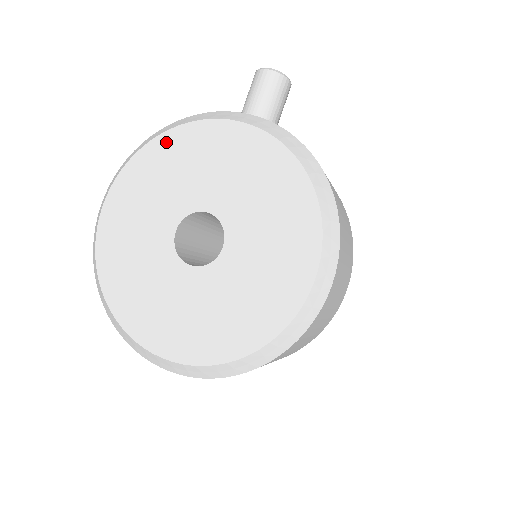
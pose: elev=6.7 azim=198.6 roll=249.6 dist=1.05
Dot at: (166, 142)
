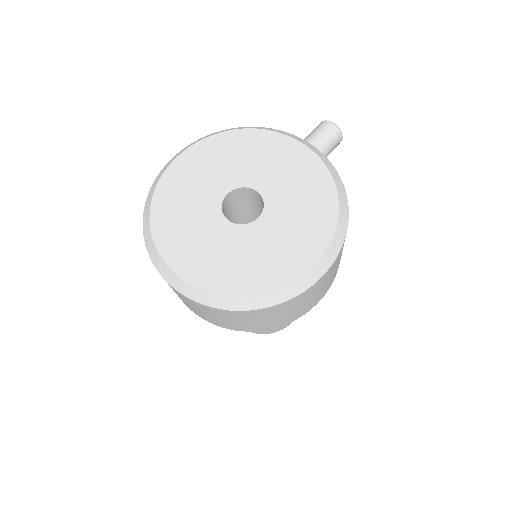
Dot at: (244, 135)
